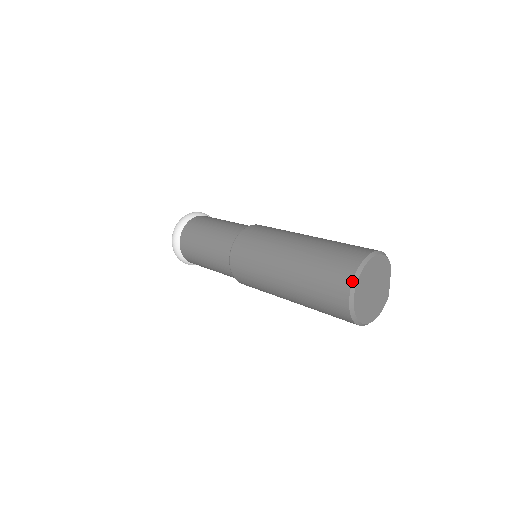
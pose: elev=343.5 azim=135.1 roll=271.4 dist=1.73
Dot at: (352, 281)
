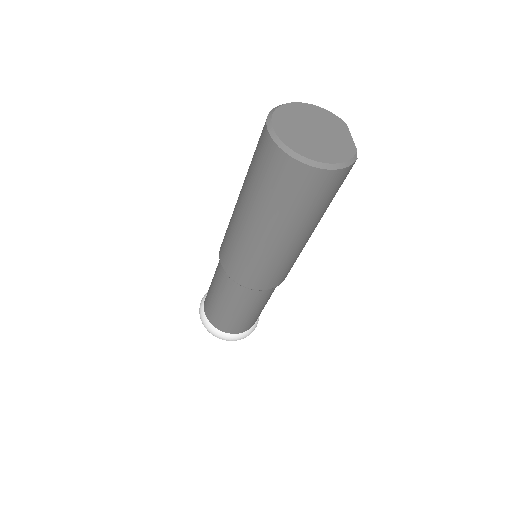
Dot at: (268, 114)
